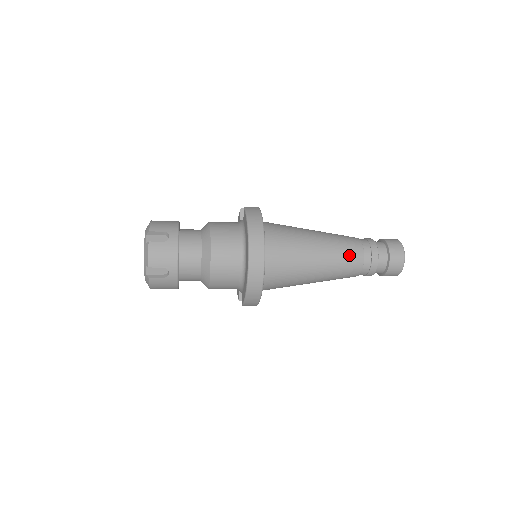
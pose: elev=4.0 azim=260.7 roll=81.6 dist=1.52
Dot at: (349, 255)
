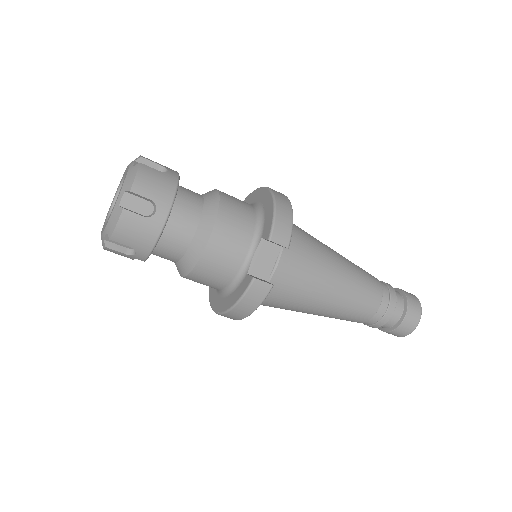
Dot at: occluded
